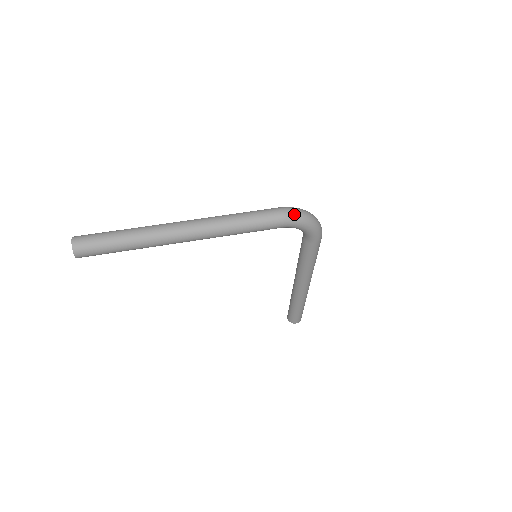
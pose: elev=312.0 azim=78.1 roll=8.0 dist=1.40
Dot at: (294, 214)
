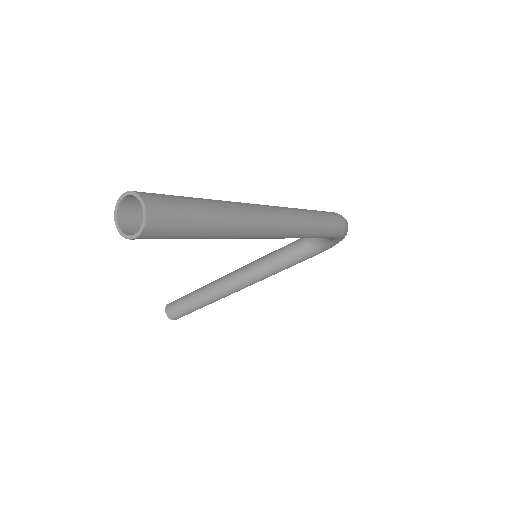
Dot at: occluded
